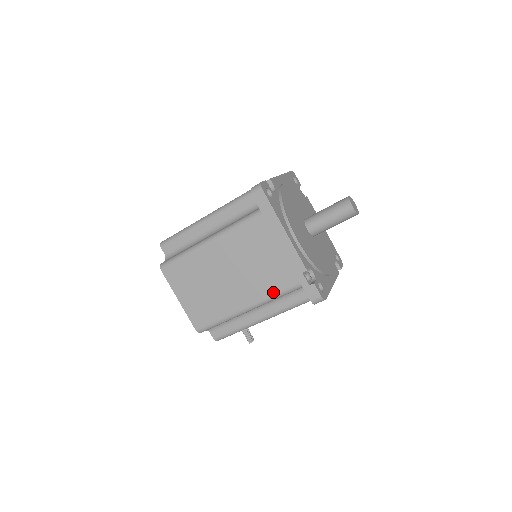
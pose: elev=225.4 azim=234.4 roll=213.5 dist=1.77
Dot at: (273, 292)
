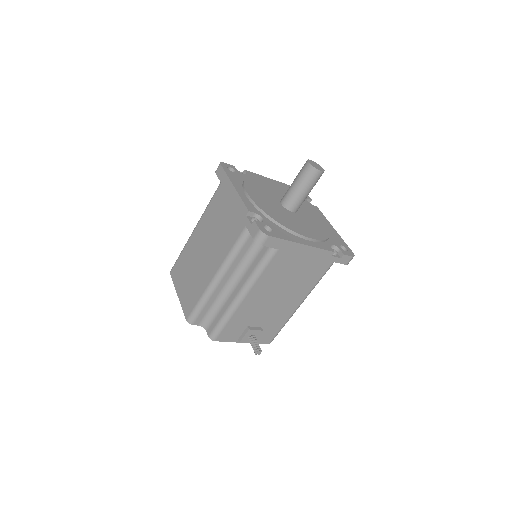
Dot at: (230, 248)
